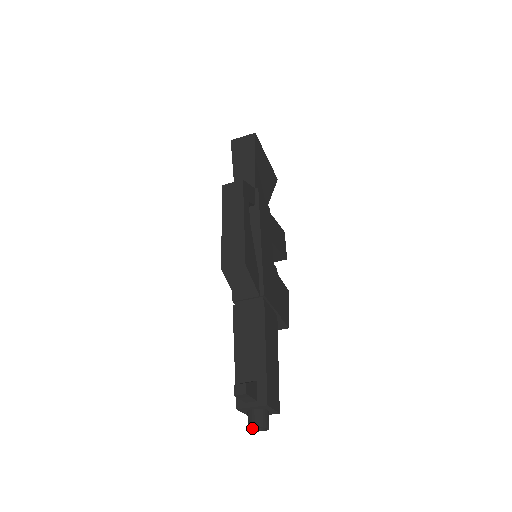
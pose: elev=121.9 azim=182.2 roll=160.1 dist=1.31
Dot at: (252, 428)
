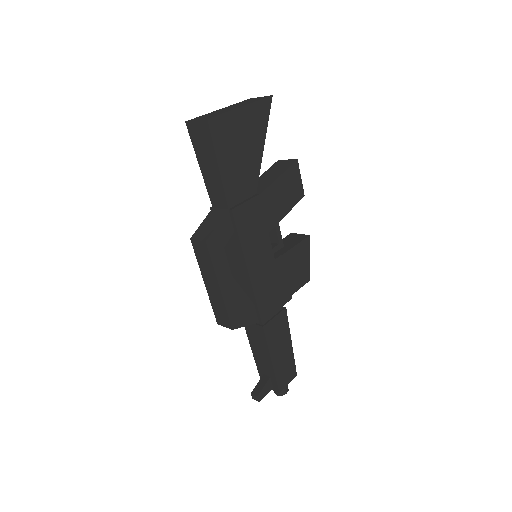
Dot at: (276, 393)
